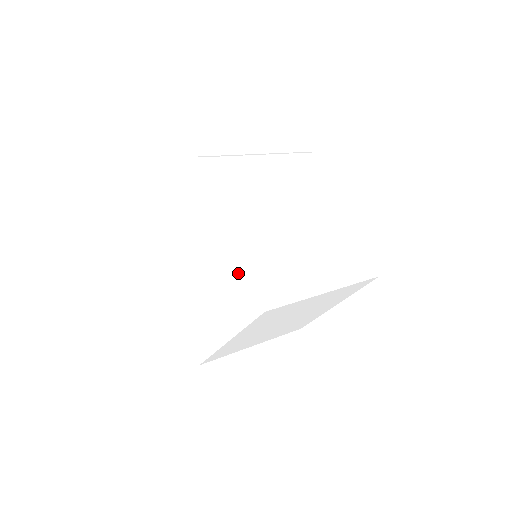
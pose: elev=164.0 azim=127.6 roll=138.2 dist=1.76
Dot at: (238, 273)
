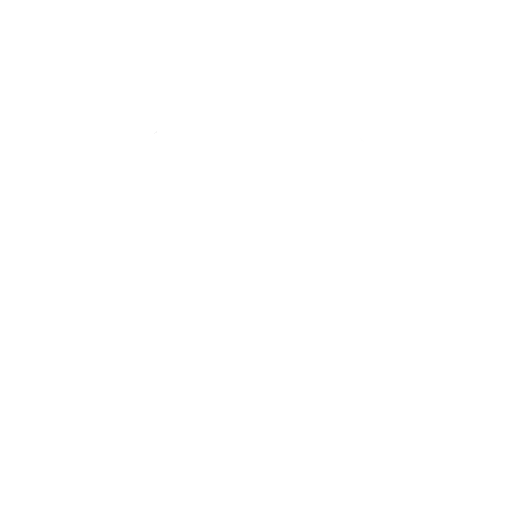
Dot at: occluded
